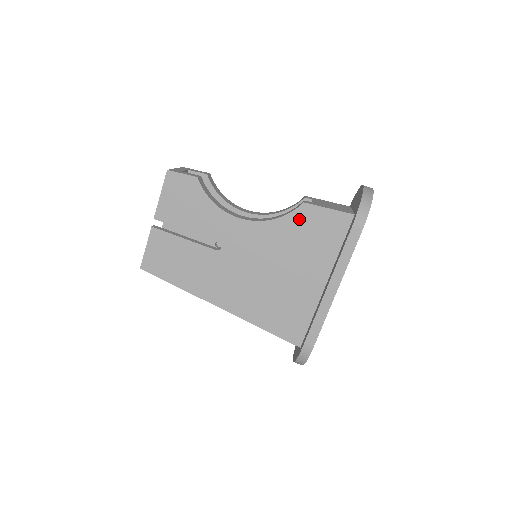
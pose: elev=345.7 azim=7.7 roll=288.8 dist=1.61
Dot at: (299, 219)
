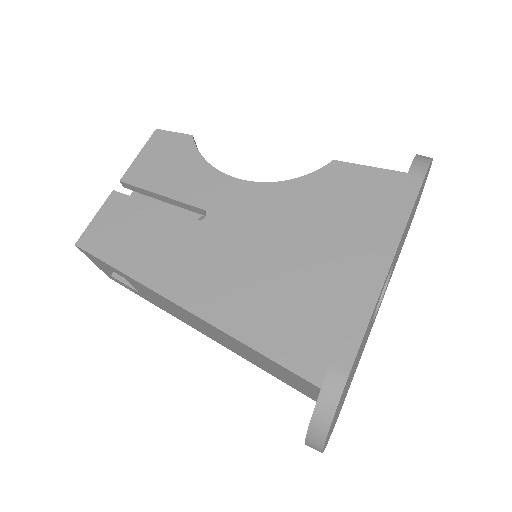
Dot at: (326, 179)
